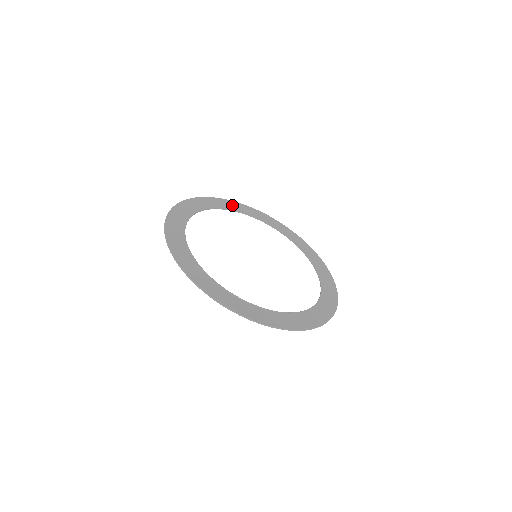
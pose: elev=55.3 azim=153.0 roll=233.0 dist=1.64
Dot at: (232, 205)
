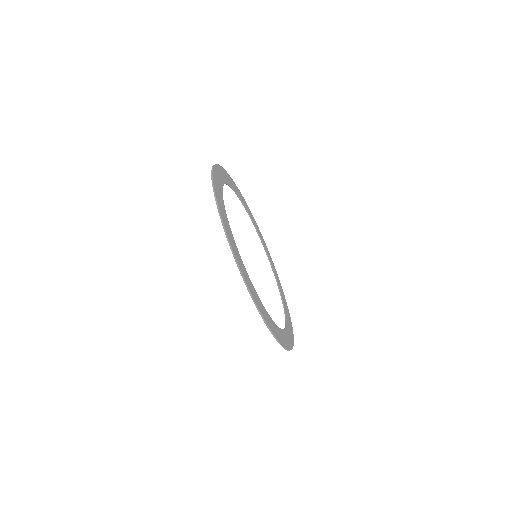
Dot at: occluded
